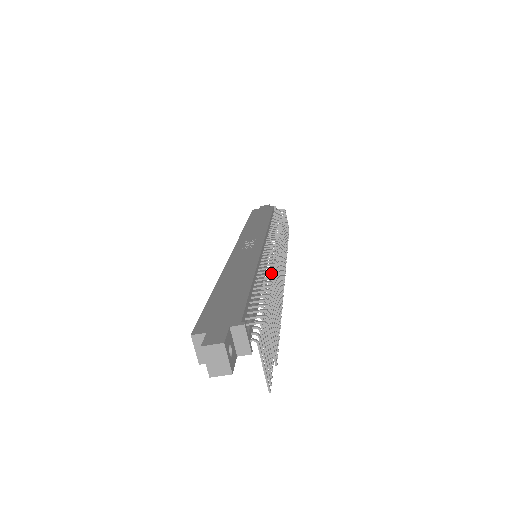
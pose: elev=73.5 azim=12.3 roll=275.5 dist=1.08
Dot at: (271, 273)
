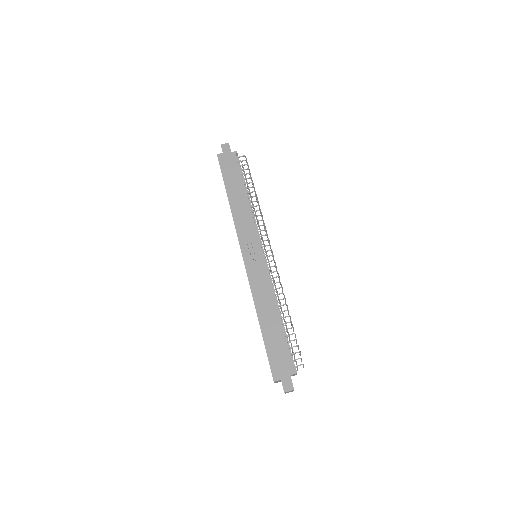
Dot at: (285, 304)
